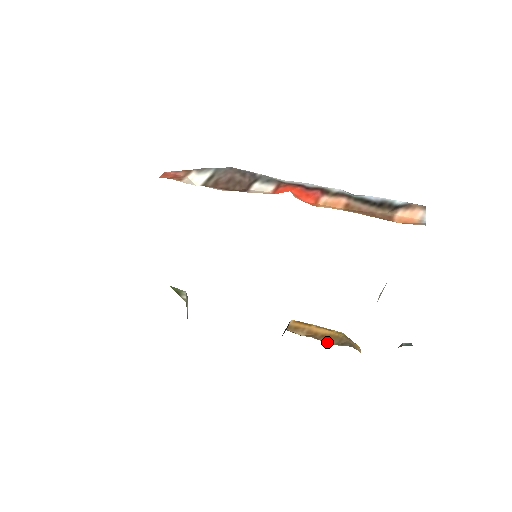
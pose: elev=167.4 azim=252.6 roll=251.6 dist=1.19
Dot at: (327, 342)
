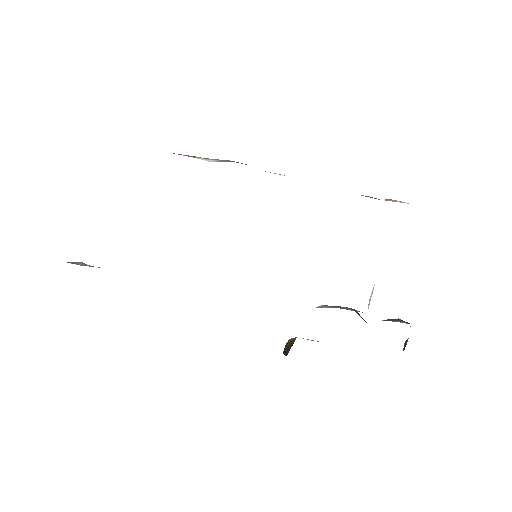
Dot at: occluded
